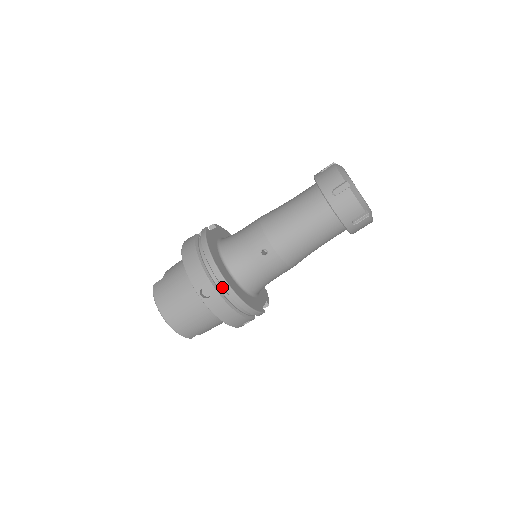
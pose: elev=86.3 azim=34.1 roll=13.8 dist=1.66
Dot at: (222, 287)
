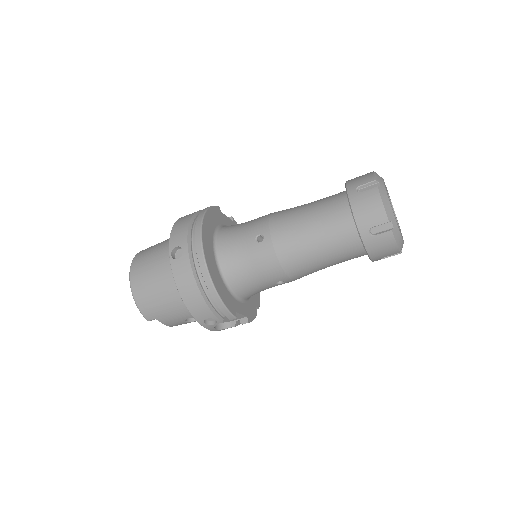
Dot at: occluded
